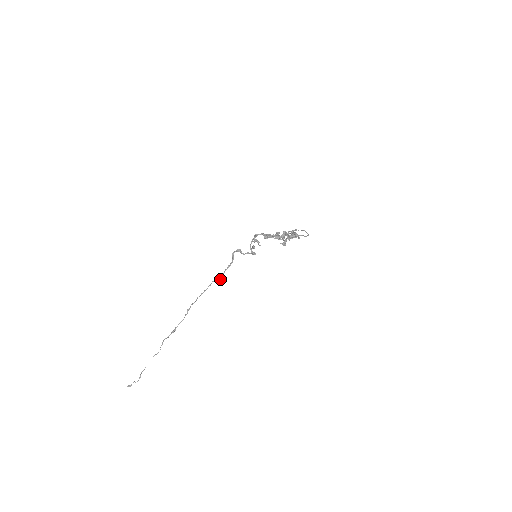
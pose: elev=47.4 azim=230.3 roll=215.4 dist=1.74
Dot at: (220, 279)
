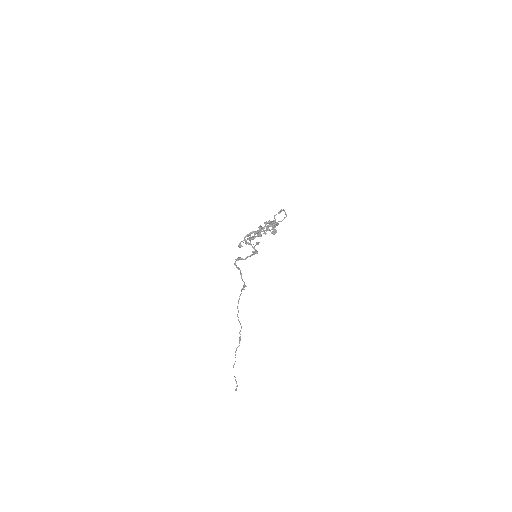
Dot at: (244, 286)
